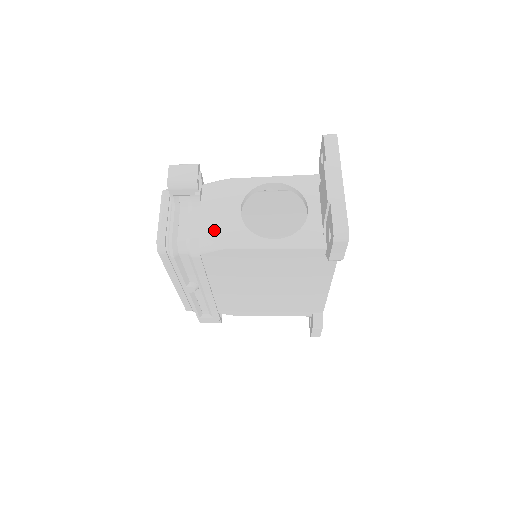
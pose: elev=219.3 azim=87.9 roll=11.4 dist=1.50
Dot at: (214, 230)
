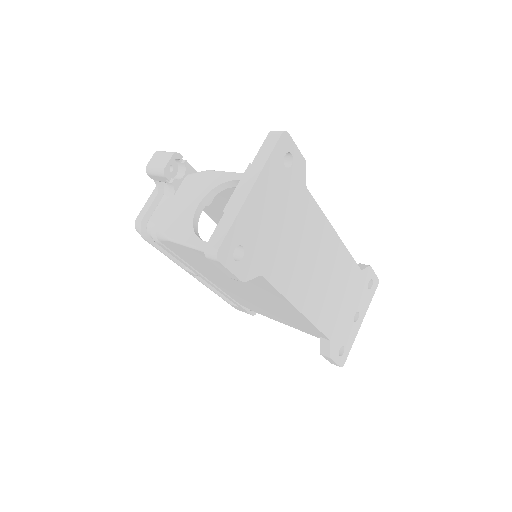
Dot at: (170, 220)
